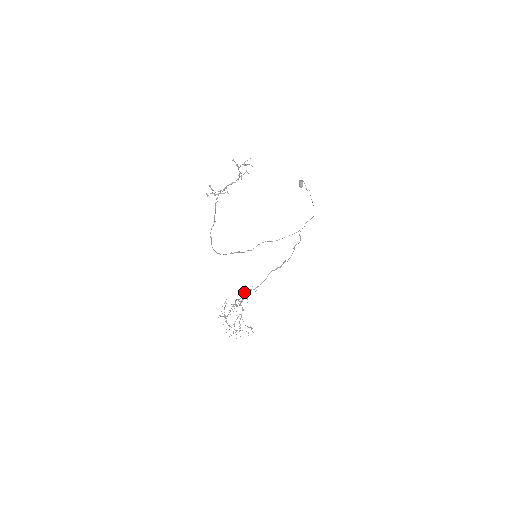
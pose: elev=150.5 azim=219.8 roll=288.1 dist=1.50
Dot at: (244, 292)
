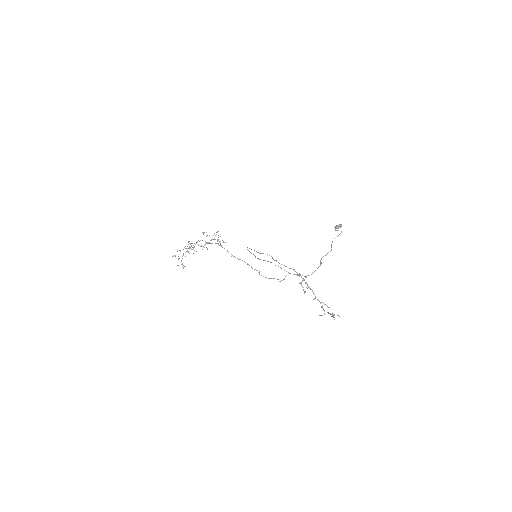
Dot at: occluded
